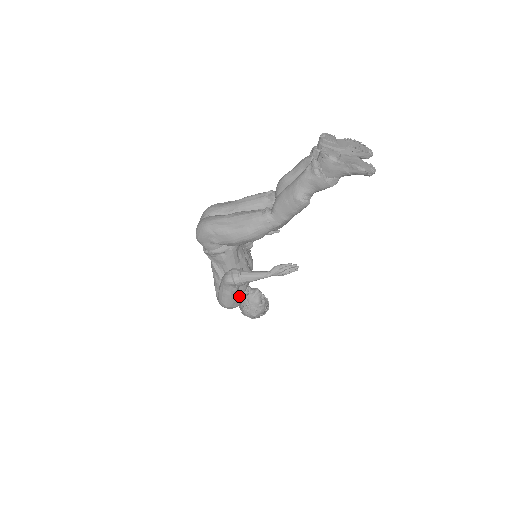
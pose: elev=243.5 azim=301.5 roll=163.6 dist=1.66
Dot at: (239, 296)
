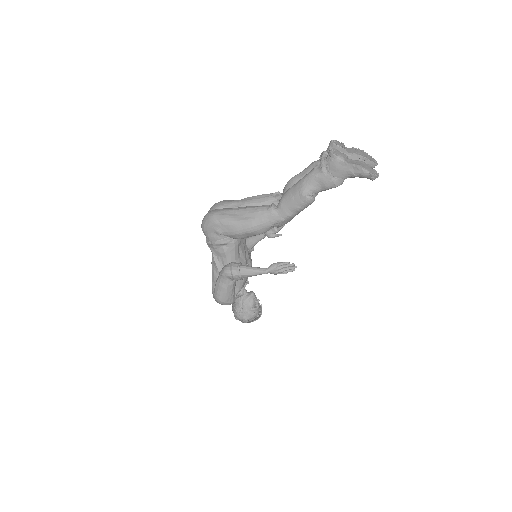
Dot at: occluded
